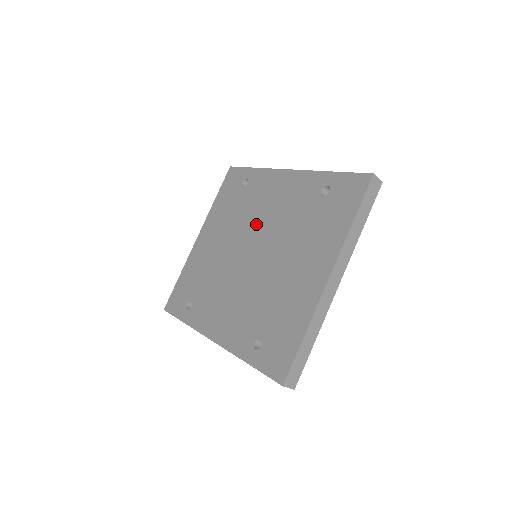
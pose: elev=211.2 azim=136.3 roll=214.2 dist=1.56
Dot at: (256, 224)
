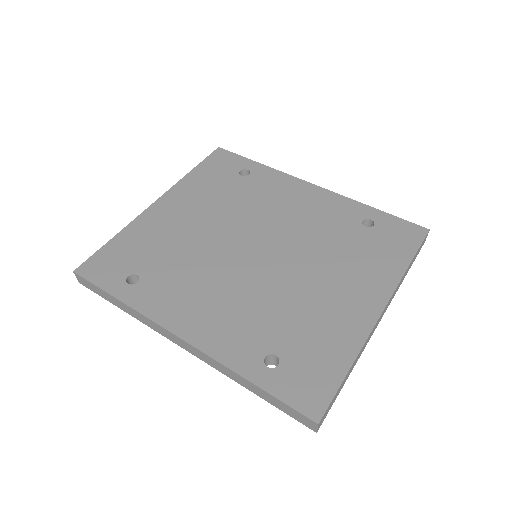
Dot at: (264, 221)
